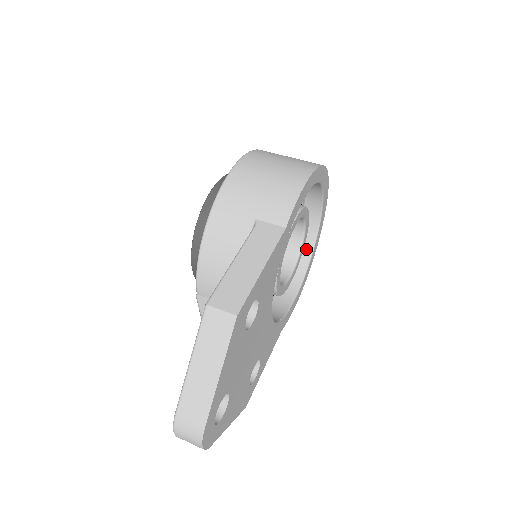
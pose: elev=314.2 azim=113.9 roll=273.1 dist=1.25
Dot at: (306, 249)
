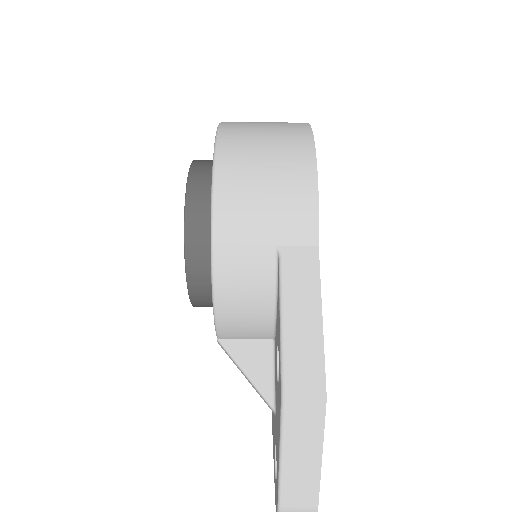
Dot at: occluded
